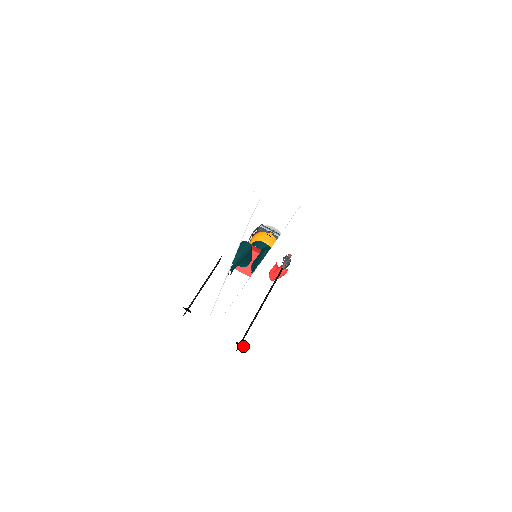
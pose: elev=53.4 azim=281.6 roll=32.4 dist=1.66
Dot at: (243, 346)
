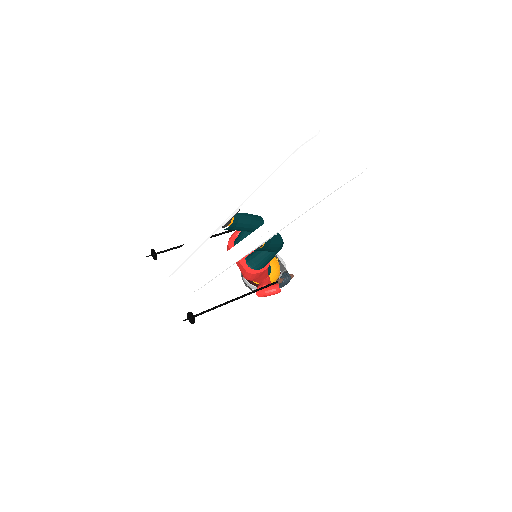
Dot at: (194, 321)
